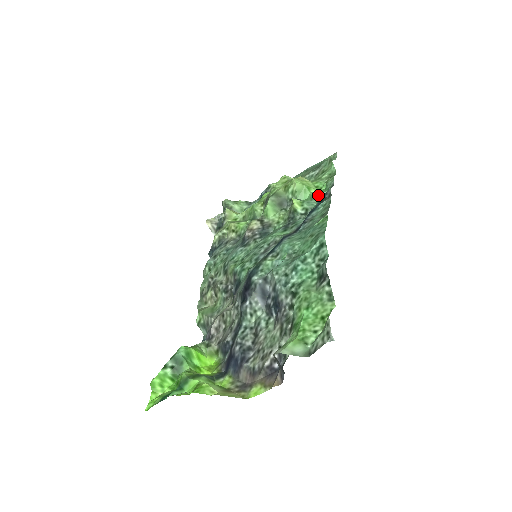
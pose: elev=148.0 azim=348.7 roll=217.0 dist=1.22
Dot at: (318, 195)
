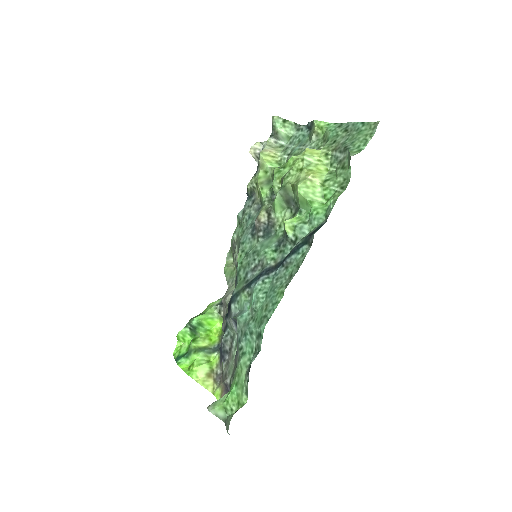
Dot at: (314, 220)
